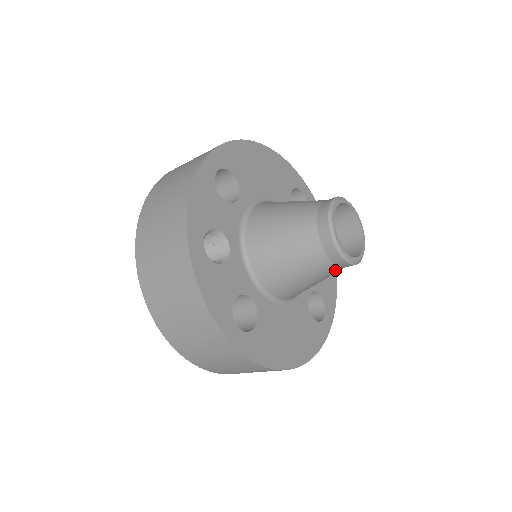
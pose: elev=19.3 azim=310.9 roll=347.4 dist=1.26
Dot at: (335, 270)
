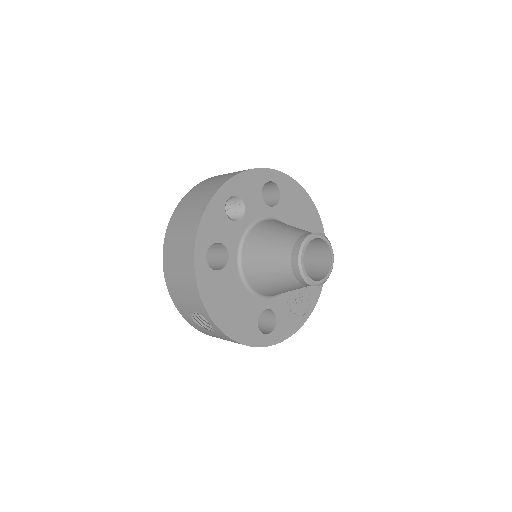
Dot at: (290, 277)
